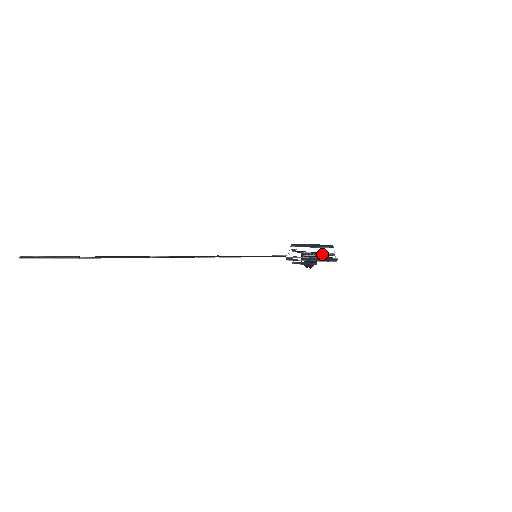
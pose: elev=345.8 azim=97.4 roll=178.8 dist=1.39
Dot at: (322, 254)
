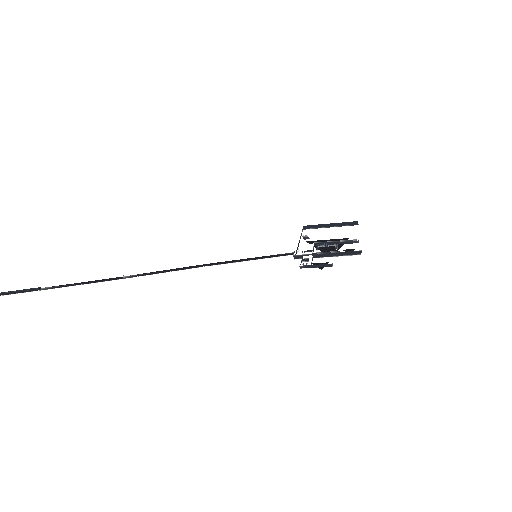
Dot at: (342, 242)
